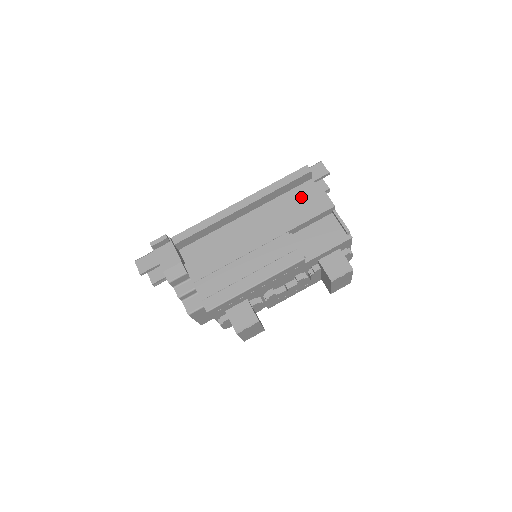
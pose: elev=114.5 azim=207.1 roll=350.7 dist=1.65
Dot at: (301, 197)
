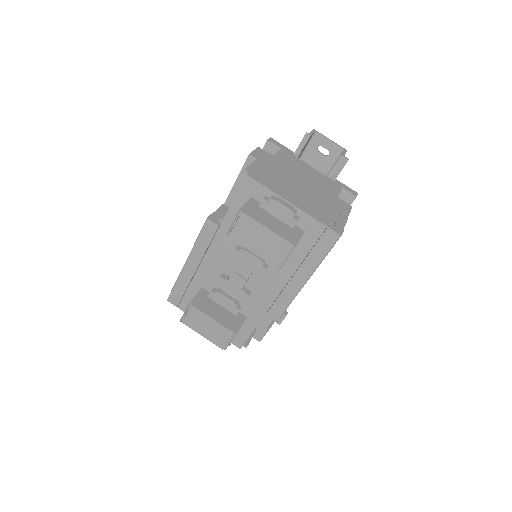
Dot at: occluded
